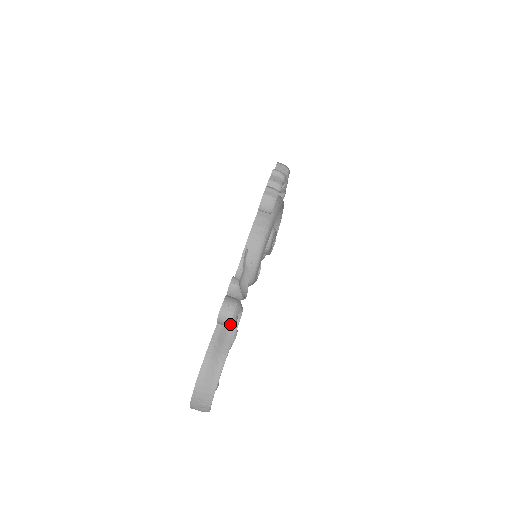
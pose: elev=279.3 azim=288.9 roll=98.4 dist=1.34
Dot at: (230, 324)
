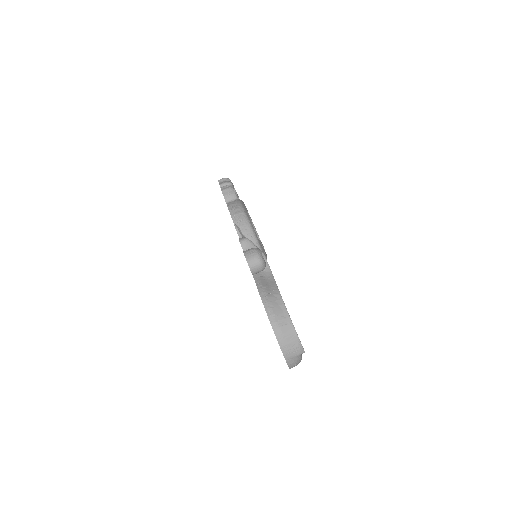
Dot at: (261, 263)
